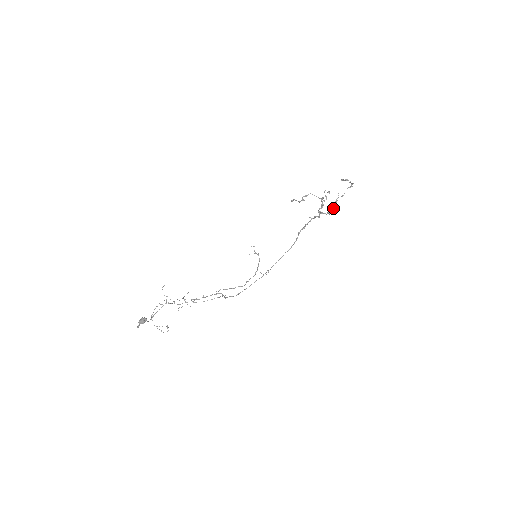
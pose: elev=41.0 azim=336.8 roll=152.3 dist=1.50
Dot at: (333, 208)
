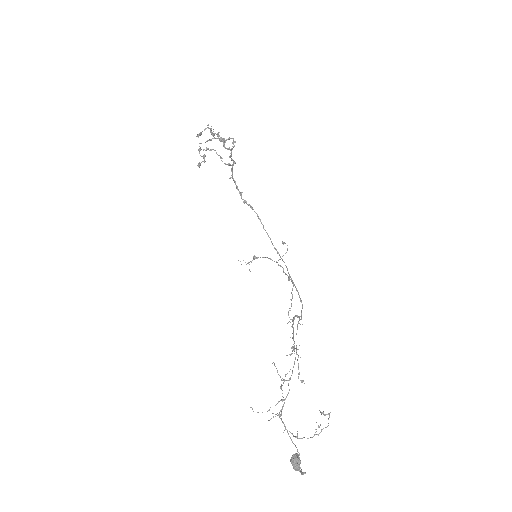
Dot at: (229, 139)
